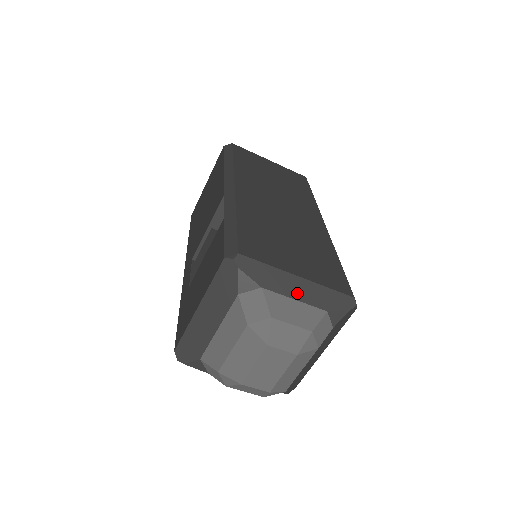
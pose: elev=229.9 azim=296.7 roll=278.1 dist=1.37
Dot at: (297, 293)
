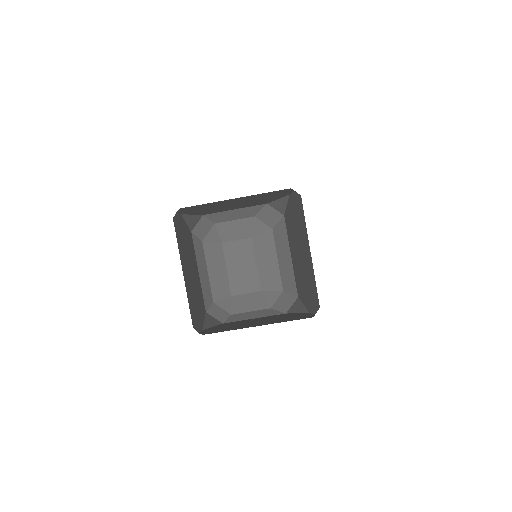
Dot at: (235, 206)
